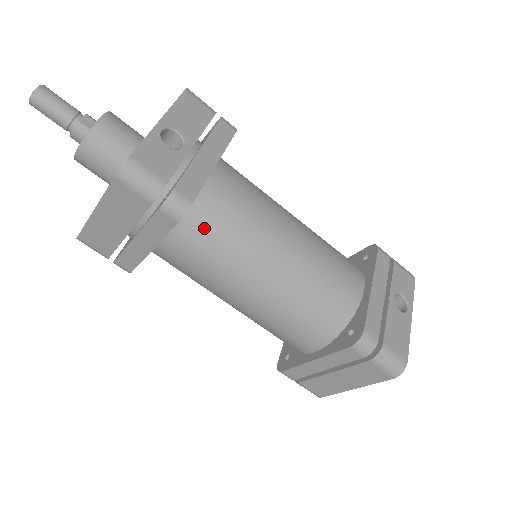
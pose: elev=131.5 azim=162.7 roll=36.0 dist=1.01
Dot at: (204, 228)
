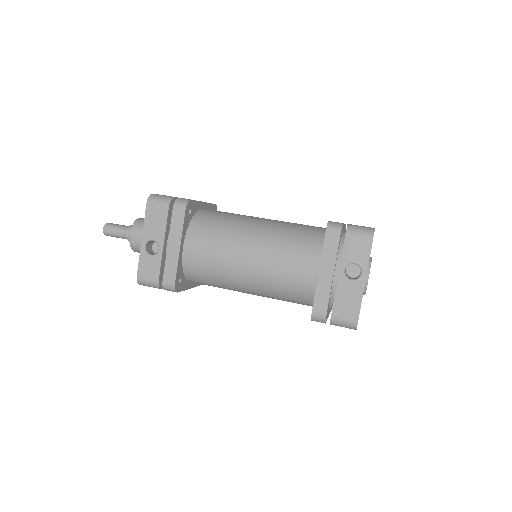
Dot at: (199, 278)
